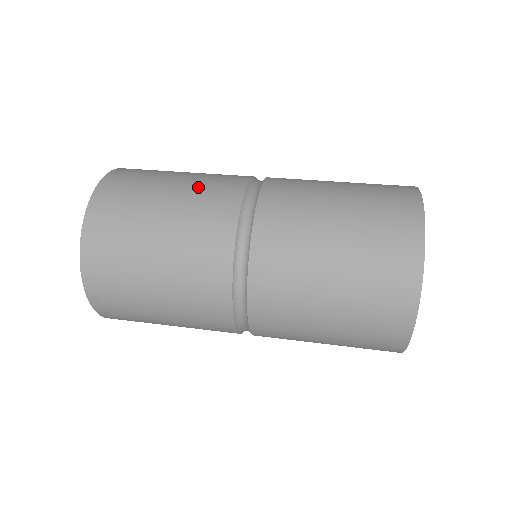
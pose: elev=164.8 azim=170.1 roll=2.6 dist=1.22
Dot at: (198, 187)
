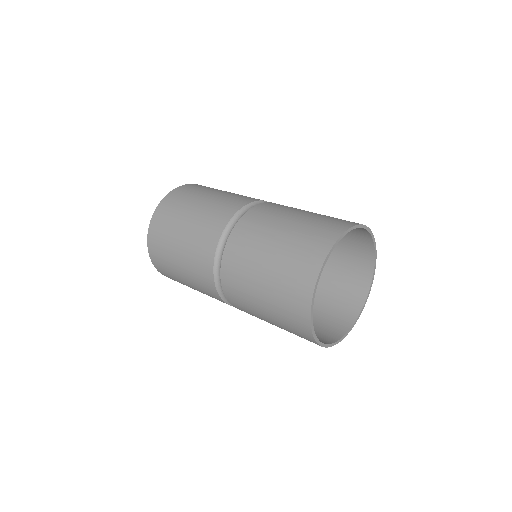
Dot at: (196, 232)
